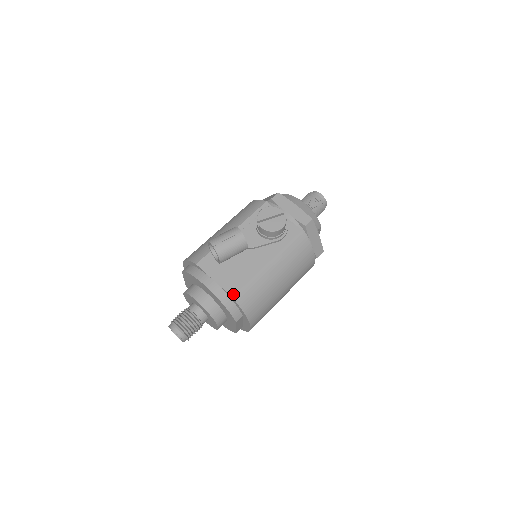
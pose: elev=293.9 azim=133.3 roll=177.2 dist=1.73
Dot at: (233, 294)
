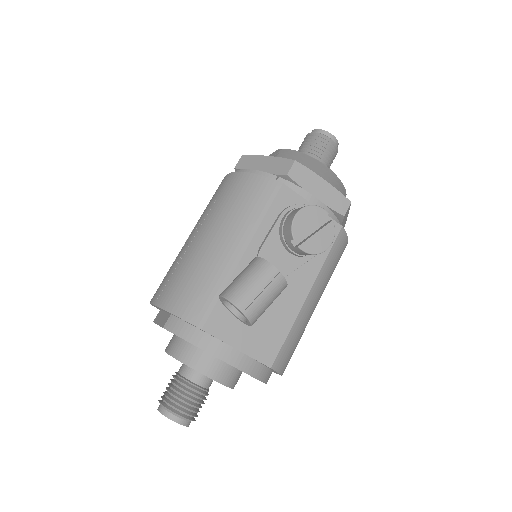
Dot at: (271, 363)
